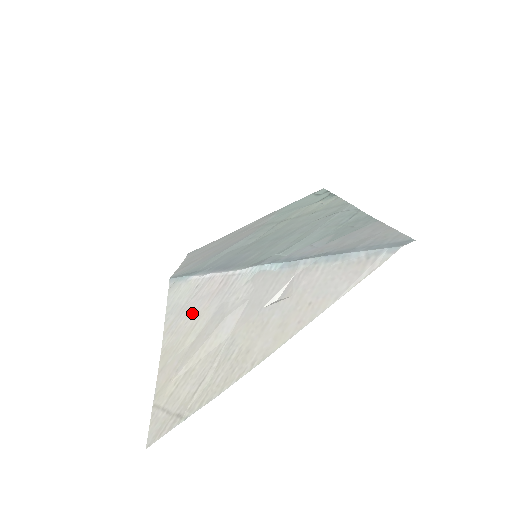
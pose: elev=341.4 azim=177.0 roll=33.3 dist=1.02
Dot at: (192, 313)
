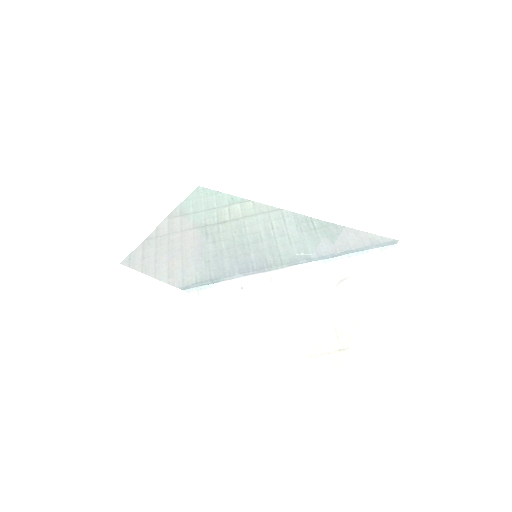
Dot at: (266, 305)
